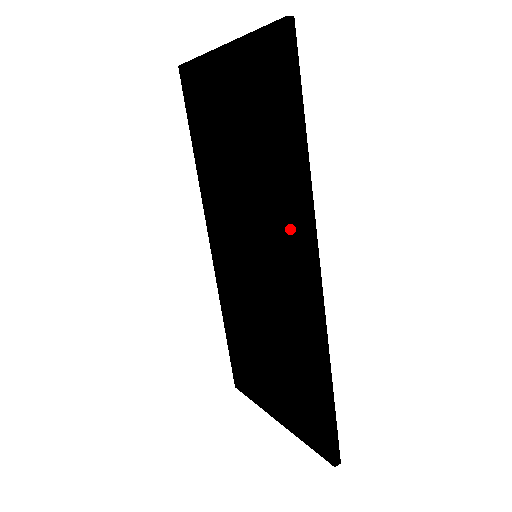
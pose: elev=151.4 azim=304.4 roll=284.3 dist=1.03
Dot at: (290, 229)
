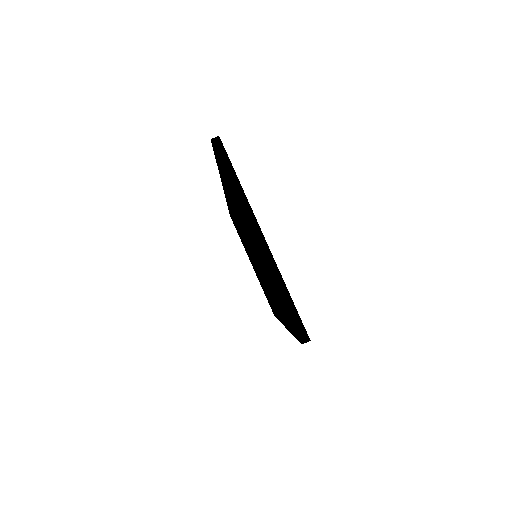
Dot at: (277, 308)
